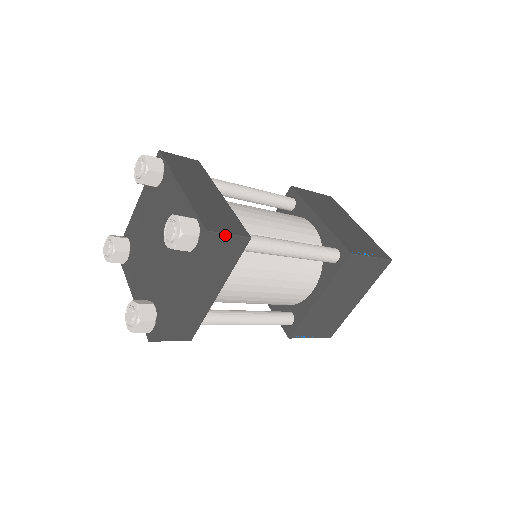
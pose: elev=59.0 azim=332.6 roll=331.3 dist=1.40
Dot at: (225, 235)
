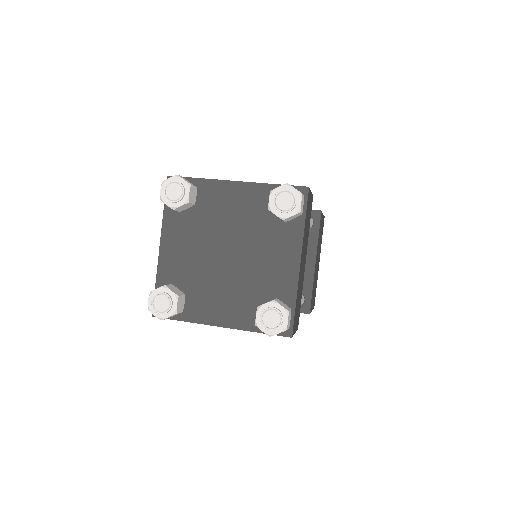
Dot at: (310, 192)
